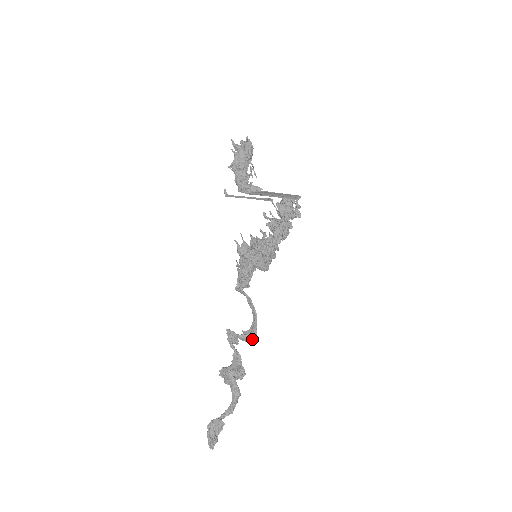
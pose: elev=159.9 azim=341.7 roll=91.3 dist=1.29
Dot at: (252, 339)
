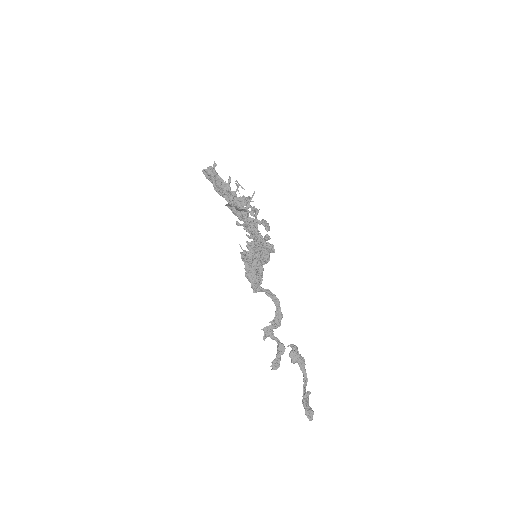
Dot at: occluded
